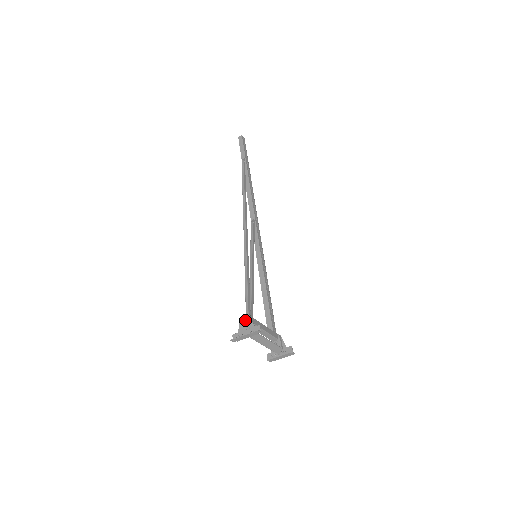
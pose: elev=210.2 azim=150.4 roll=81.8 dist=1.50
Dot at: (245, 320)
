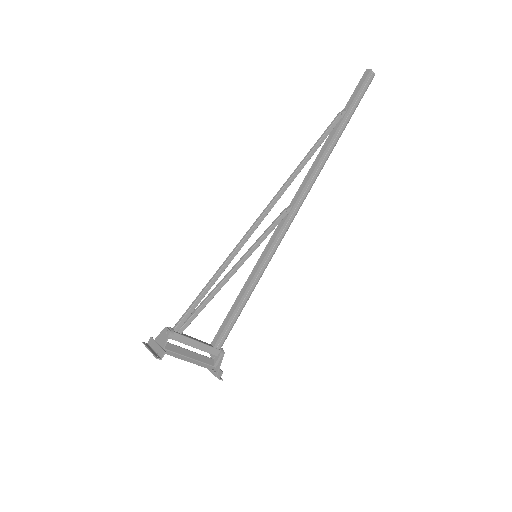
Dot at: (164, 334)
